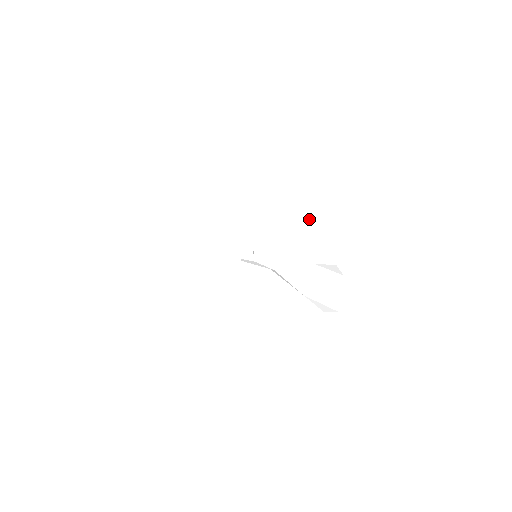
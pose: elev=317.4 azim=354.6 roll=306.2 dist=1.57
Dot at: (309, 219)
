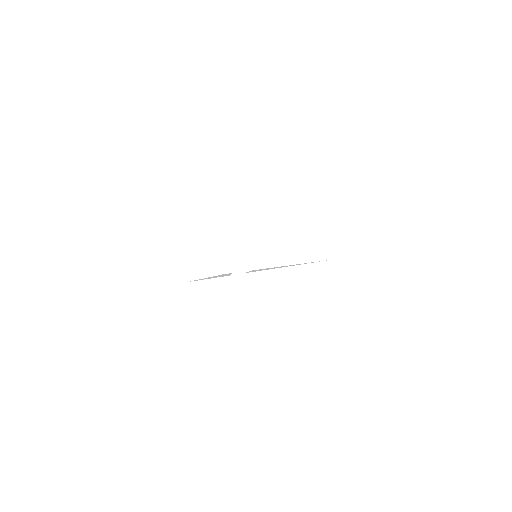
Dot at: occluded
